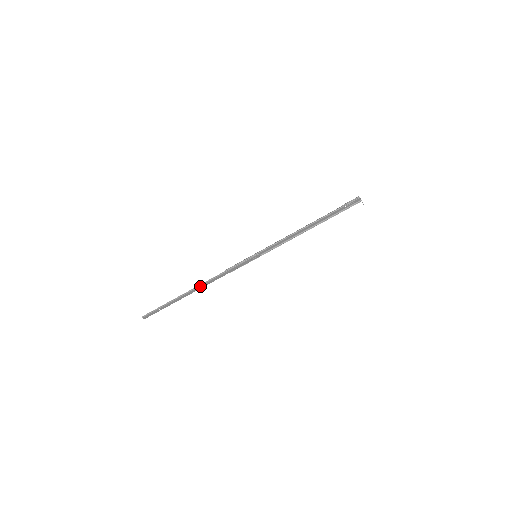
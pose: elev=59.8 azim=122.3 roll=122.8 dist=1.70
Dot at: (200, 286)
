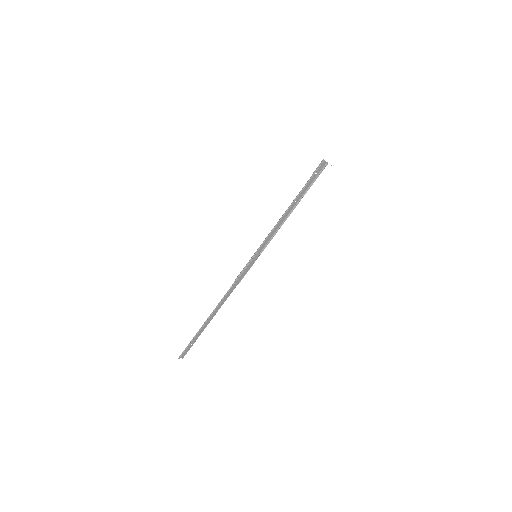
Dot at: (218, 306)
